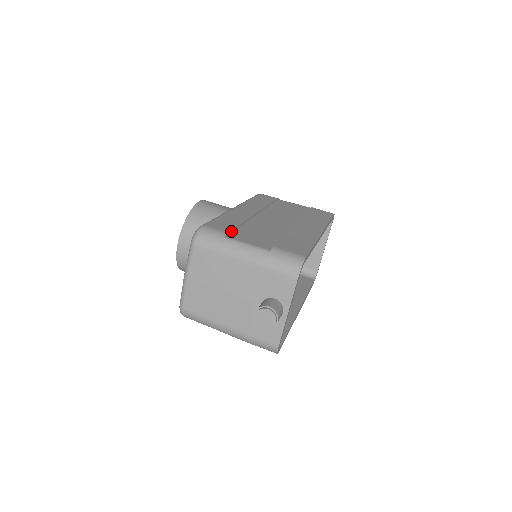
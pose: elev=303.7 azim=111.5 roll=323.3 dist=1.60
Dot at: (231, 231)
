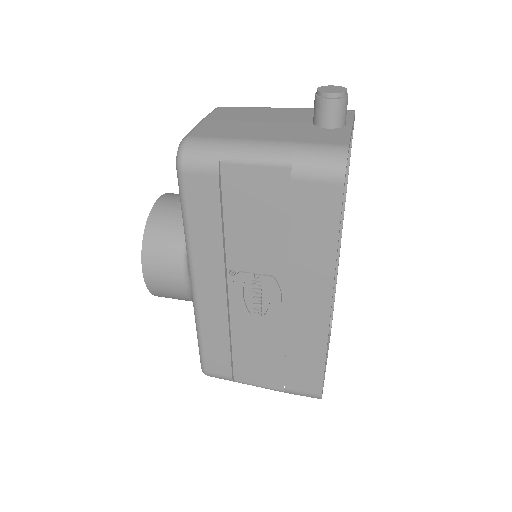
Dot at: occluded
